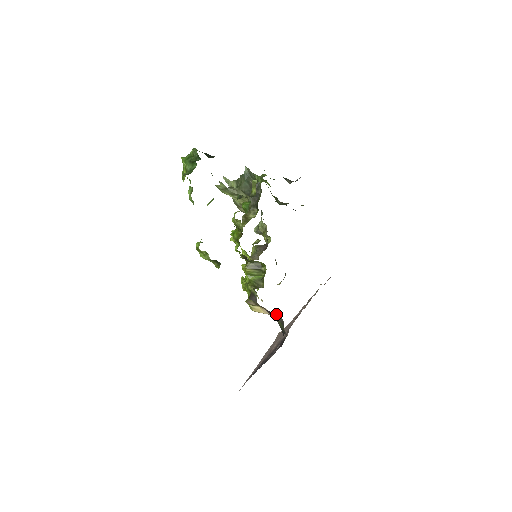
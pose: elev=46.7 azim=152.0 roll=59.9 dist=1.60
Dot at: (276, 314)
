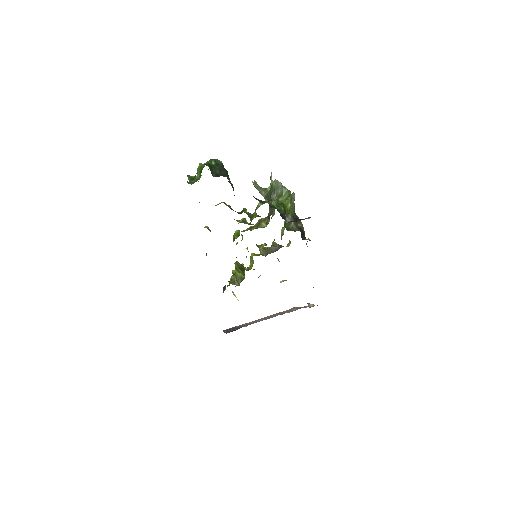
Dot at: occluded
